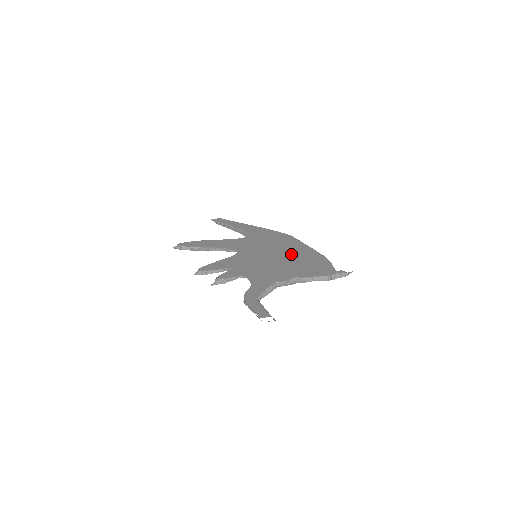
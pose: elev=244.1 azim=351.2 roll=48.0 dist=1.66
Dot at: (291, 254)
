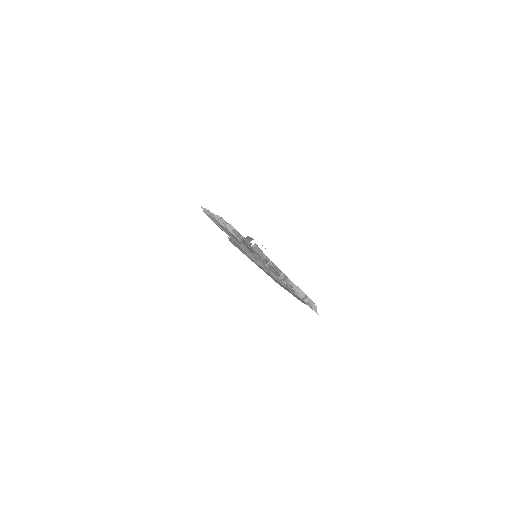
Dot at: occluded
